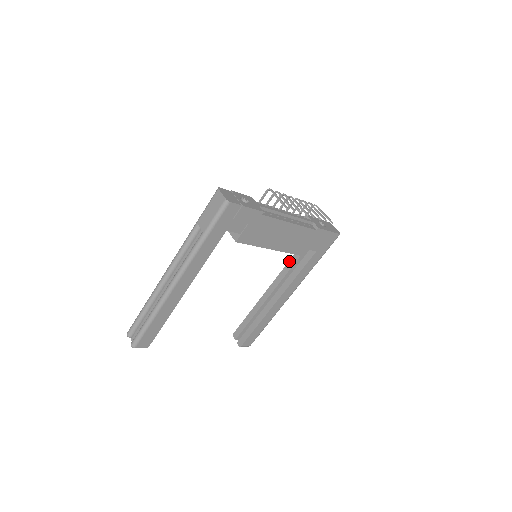
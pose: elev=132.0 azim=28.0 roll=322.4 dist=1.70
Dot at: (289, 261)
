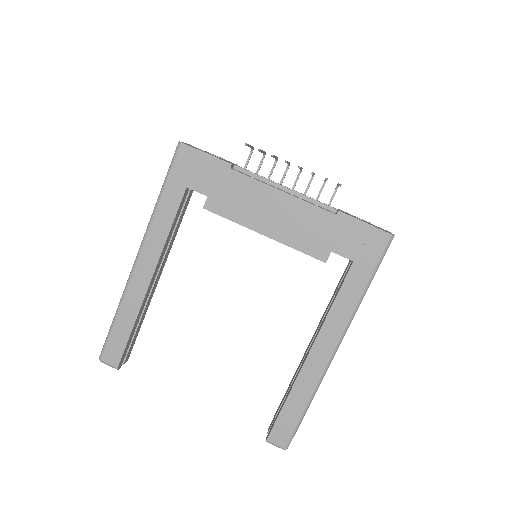
Dot at: occluded
